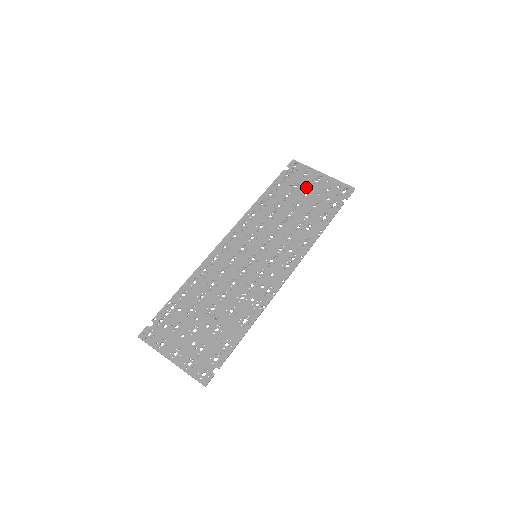
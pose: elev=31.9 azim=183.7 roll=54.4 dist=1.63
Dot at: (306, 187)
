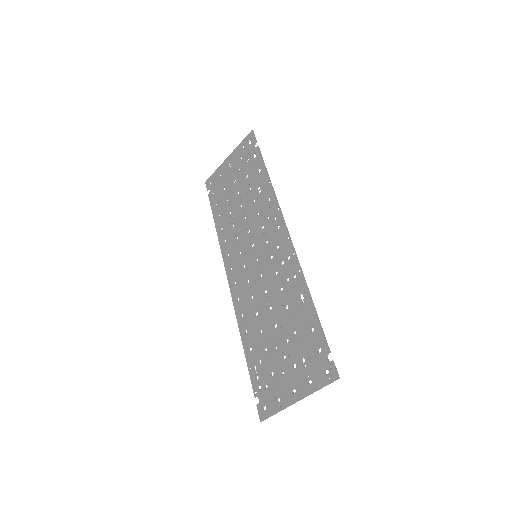
Dot at: (229, 179)
